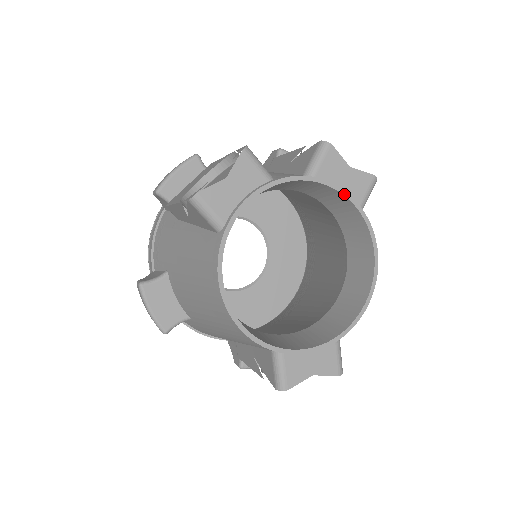
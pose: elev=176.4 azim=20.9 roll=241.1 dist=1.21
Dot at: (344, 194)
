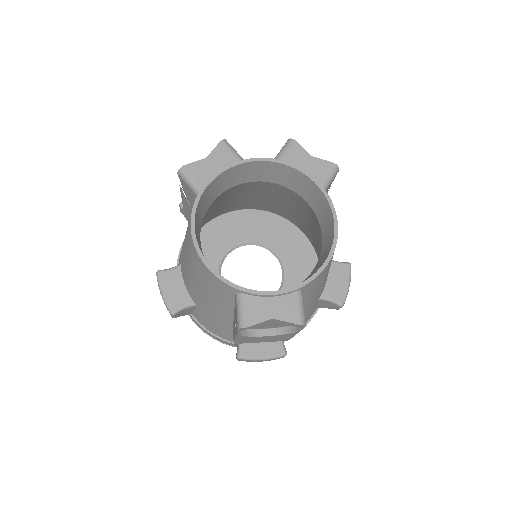
Dot at: (304, 173)
